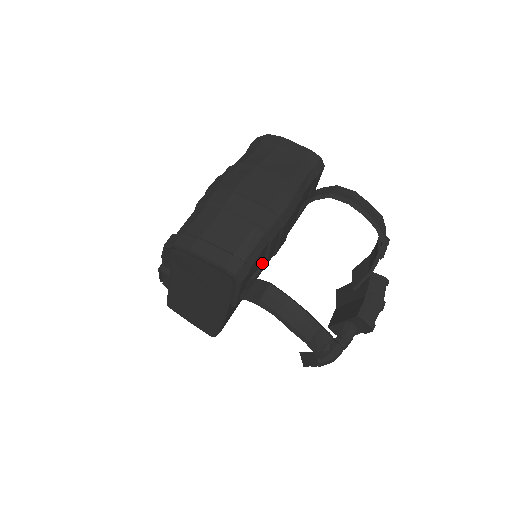
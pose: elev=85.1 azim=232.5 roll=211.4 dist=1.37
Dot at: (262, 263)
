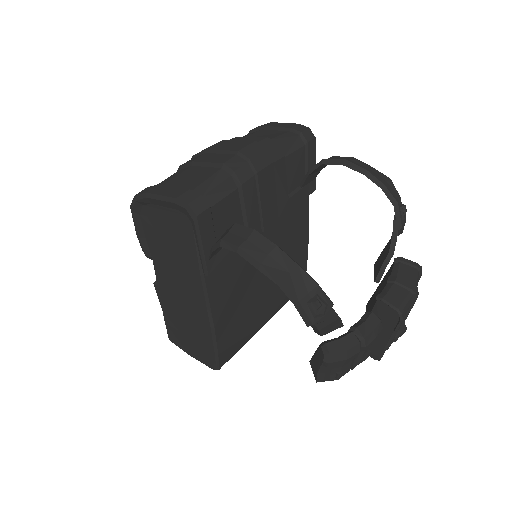
Dot at: occluded
